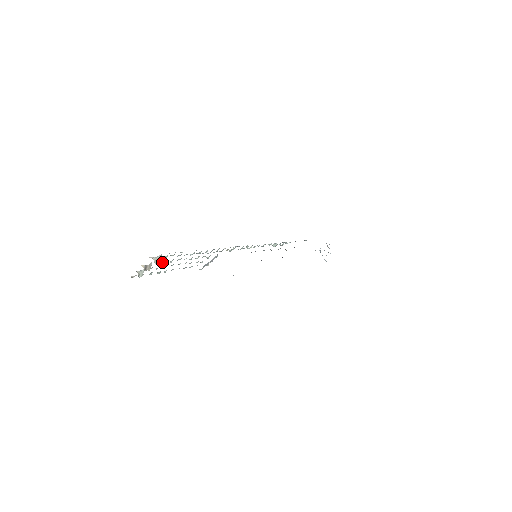
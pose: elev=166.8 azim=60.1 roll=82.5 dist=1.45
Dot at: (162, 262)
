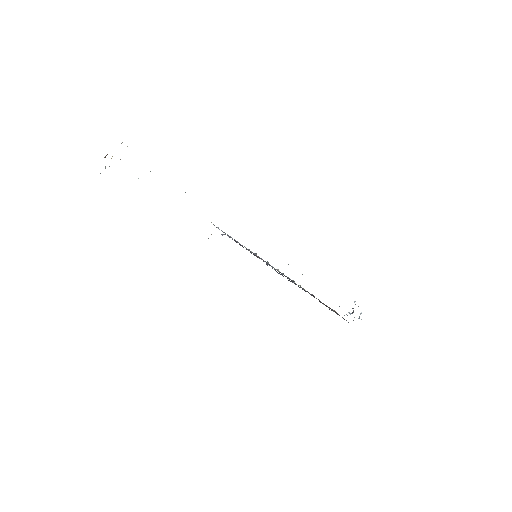
Dot at: occluded
